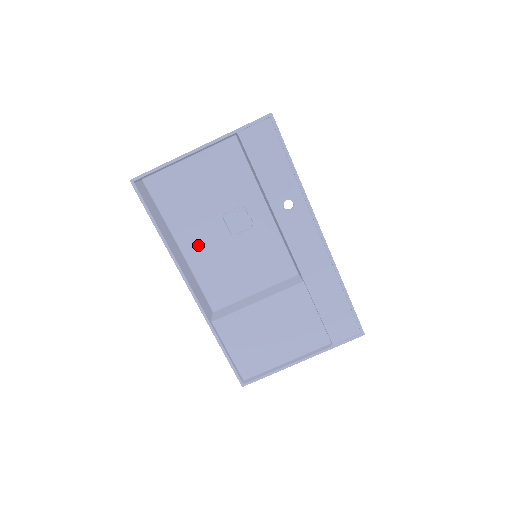
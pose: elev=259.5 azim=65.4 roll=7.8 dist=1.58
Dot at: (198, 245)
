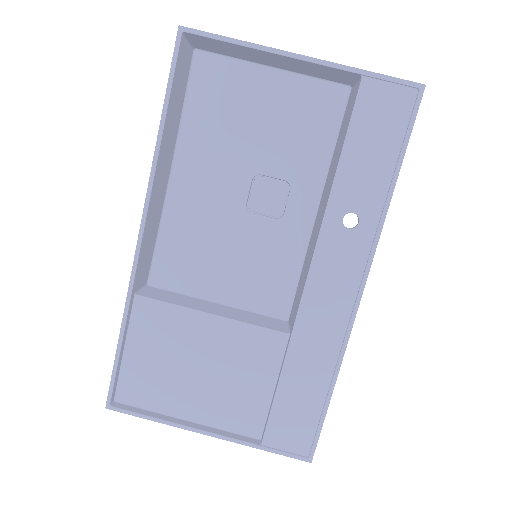
Dot at: (196, 187)
